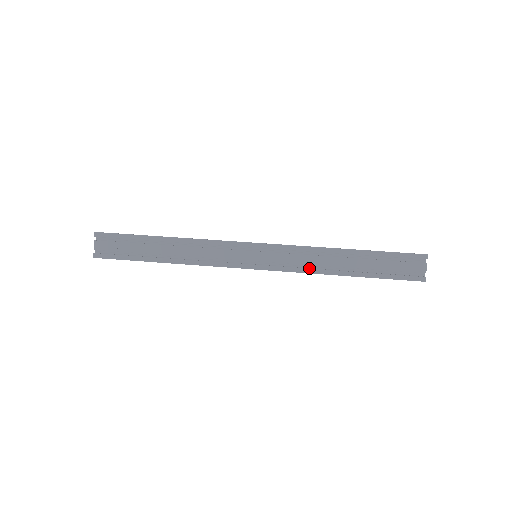
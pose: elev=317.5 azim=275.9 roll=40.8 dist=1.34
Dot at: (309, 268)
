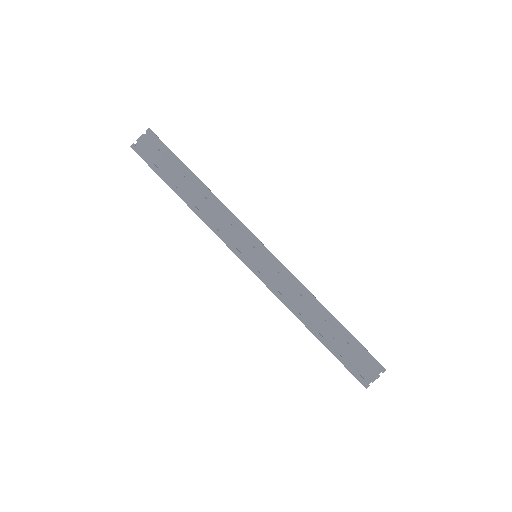
Dot at: (288, 301)
